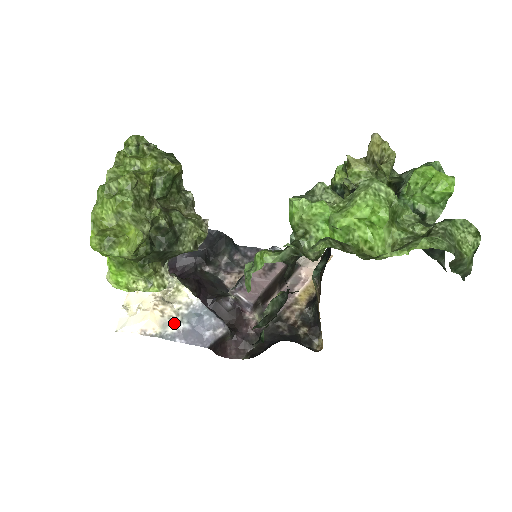
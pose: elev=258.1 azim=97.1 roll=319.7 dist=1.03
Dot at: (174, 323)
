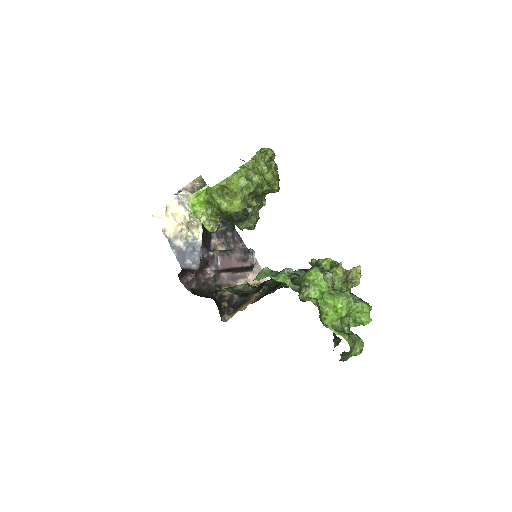
Dot at: (181, 241)
